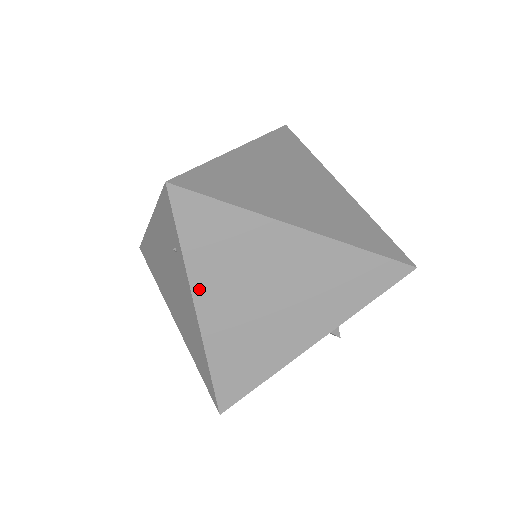
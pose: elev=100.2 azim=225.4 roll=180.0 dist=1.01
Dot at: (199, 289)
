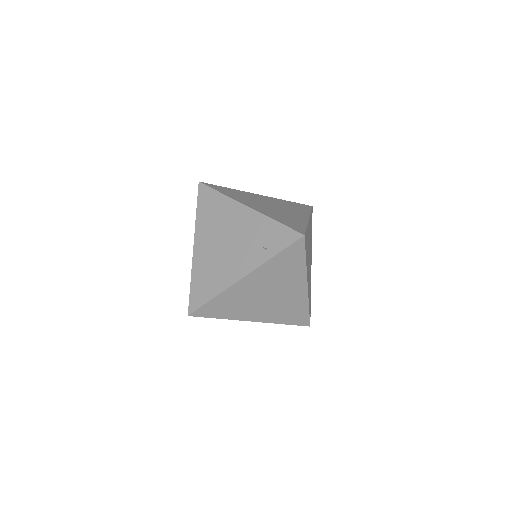
Dot at: (257, 272)
